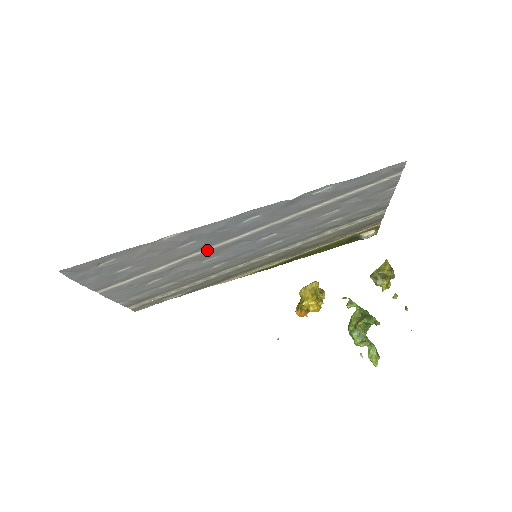
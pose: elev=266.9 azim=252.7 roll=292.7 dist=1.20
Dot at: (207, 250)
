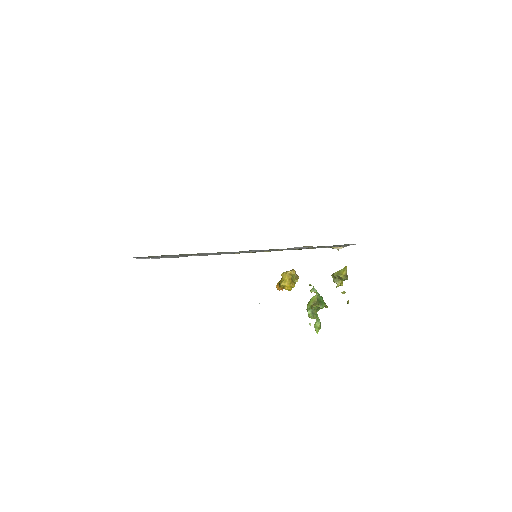
Dot at: (224, 253)
